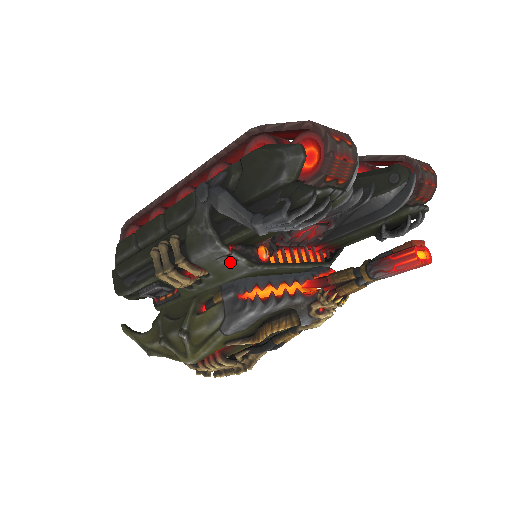
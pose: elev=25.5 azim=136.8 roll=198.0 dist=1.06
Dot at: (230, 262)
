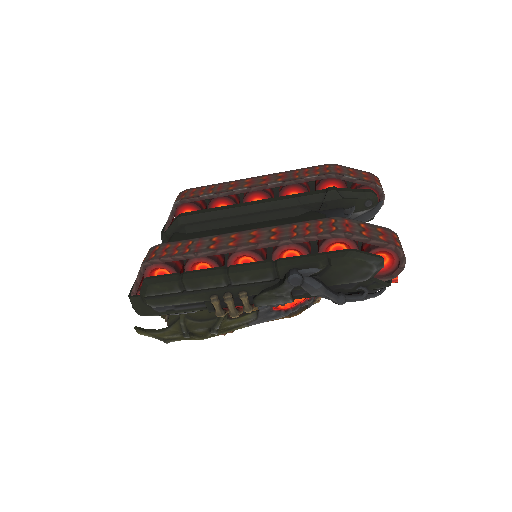
Dot at: occluded
